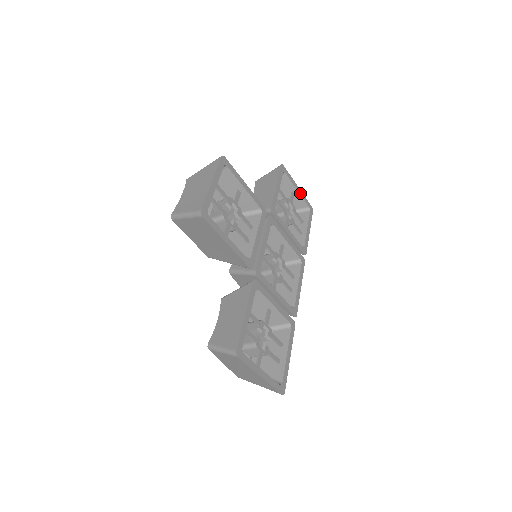
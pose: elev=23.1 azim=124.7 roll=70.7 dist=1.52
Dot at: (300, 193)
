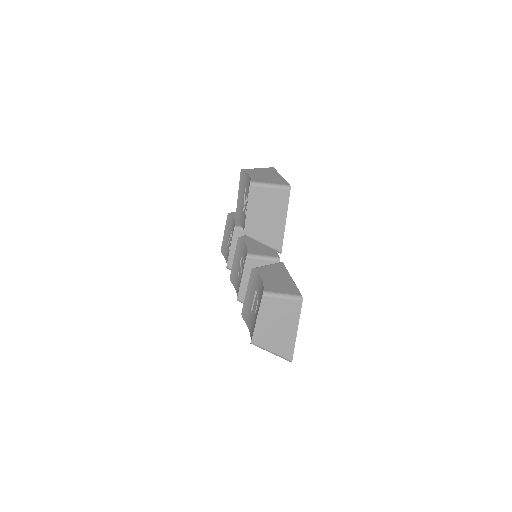
Dot at: occluded
